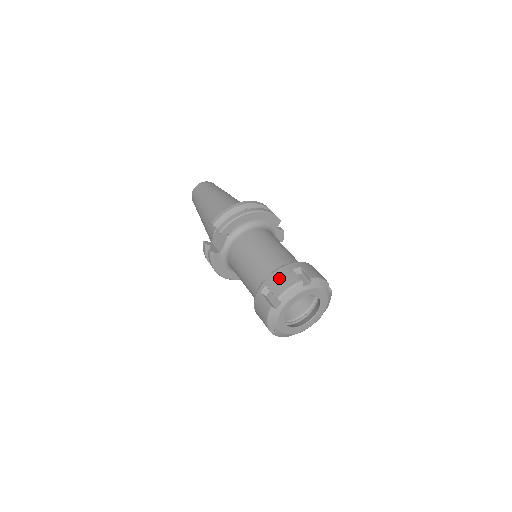
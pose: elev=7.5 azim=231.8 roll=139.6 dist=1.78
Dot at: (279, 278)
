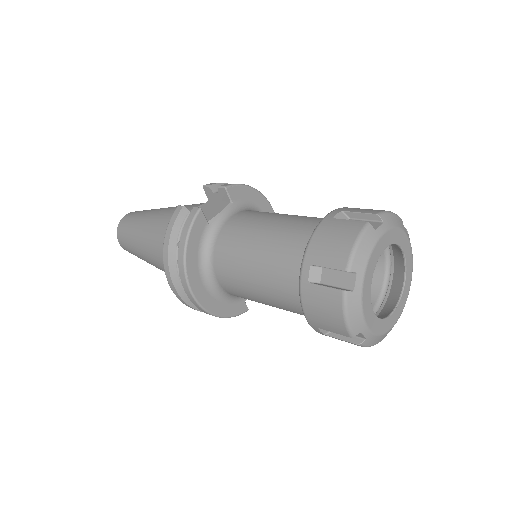
Dot at: occluded
